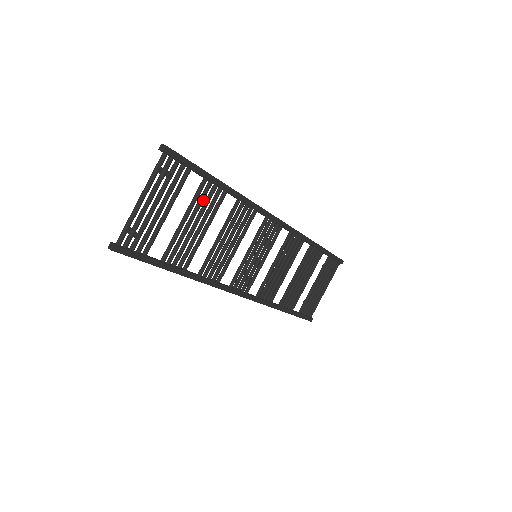
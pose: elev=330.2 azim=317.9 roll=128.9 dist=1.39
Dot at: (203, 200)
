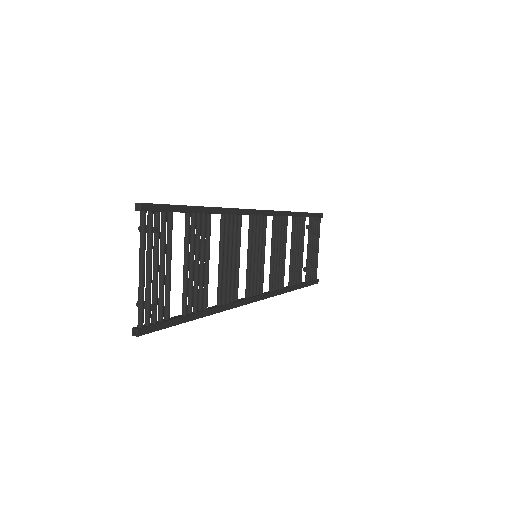
Dot at: (194, 235)
